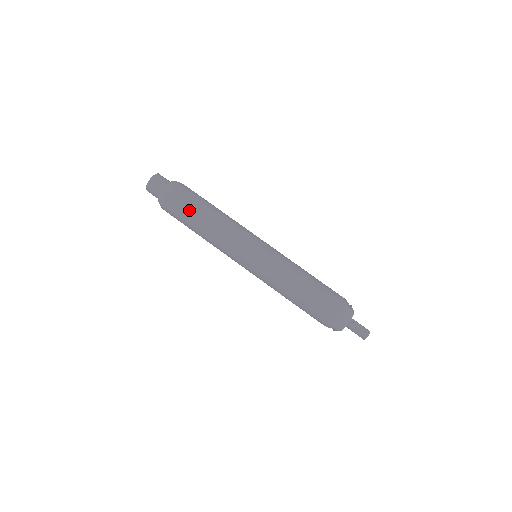
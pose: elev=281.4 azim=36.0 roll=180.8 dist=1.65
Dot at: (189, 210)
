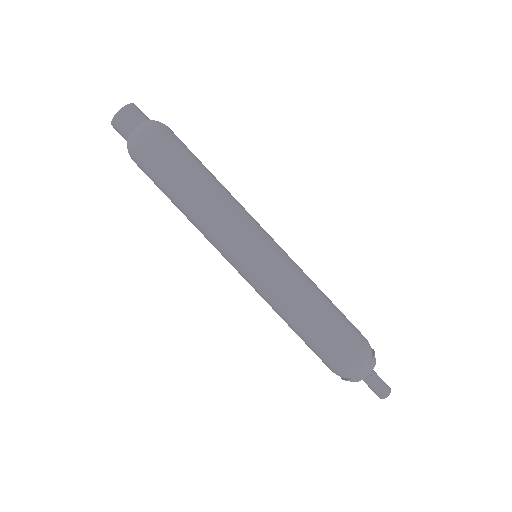
Dot at: (167, 175)
